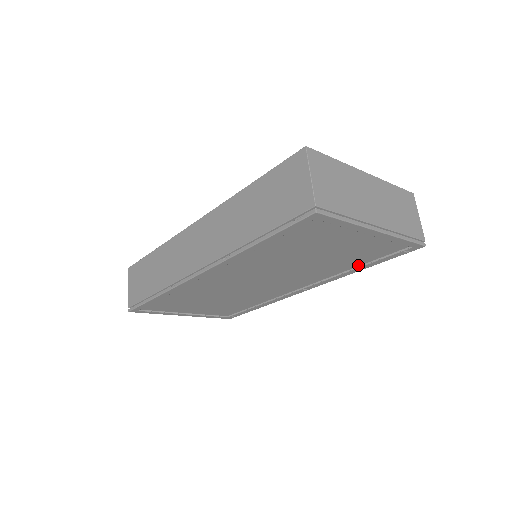
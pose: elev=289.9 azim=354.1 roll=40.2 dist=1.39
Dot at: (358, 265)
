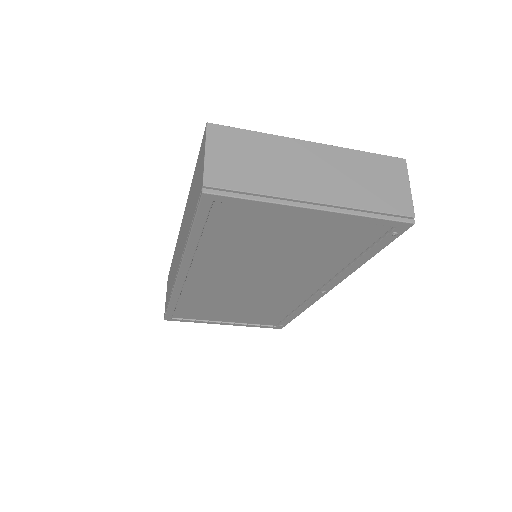
Dot at: (354, 257)
